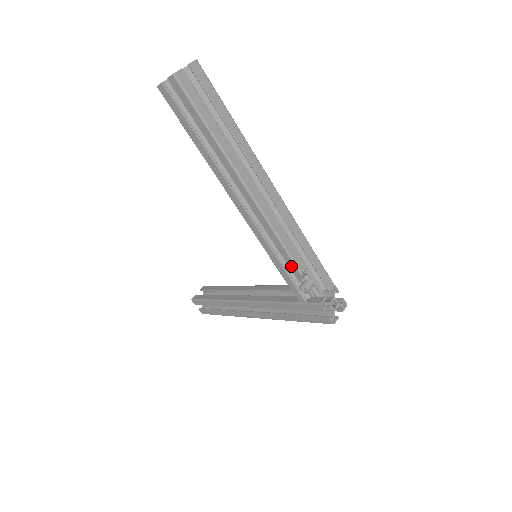
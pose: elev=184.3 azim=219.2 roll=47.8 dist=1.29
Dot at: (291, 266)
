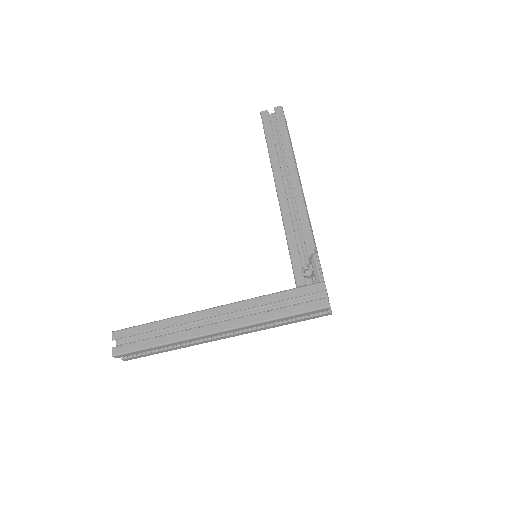
Dot at: (308, 241)
